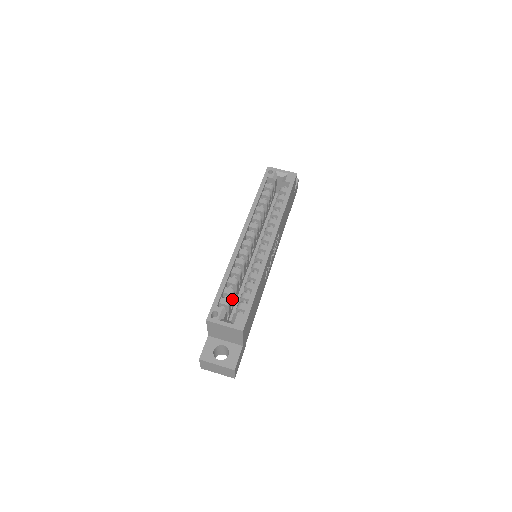
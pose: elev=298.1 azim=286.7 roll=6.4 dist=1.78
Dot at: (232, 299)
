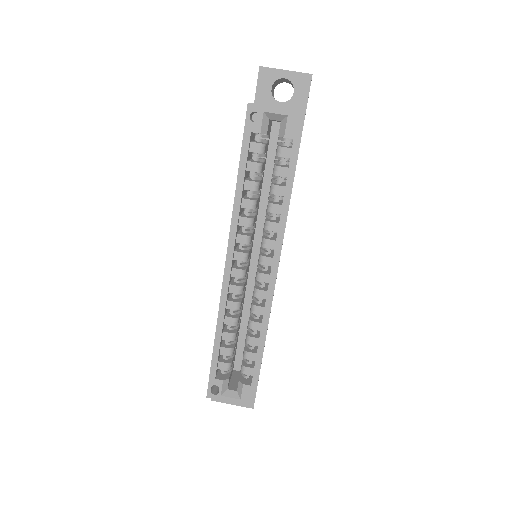
Dot at: occluded
